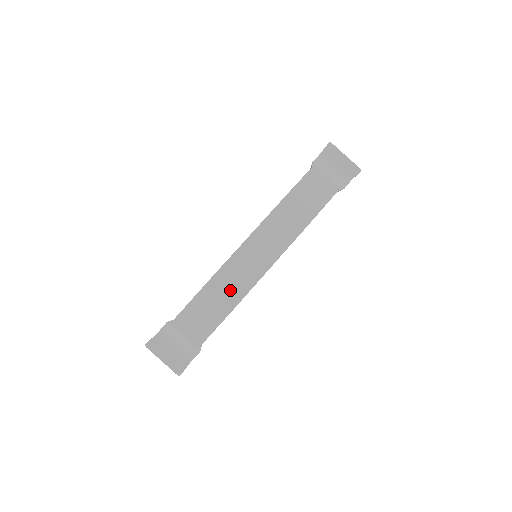
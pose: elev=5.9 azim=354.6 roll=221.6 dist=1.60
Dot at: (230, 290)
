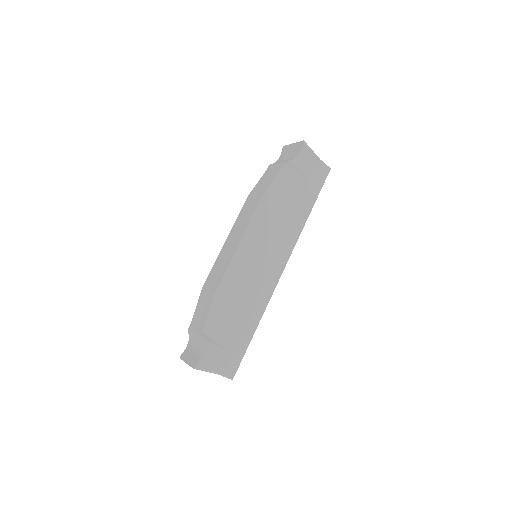
Dot at: (215, 279)
